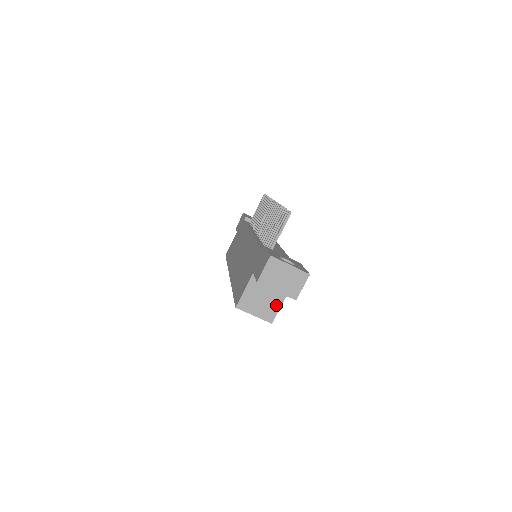
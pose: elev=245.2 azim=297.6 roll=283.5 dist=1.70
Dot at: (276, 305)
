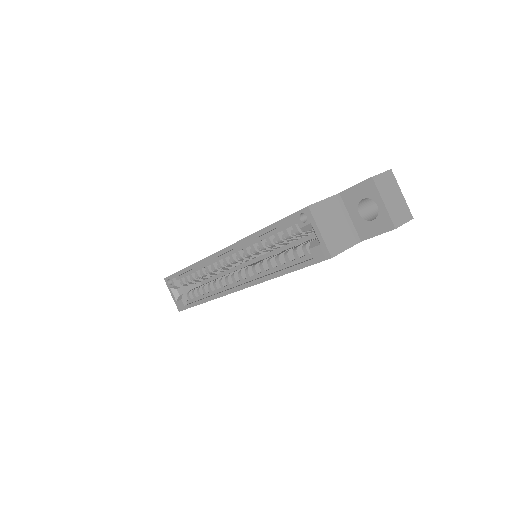
Dot at: (344, 243)
